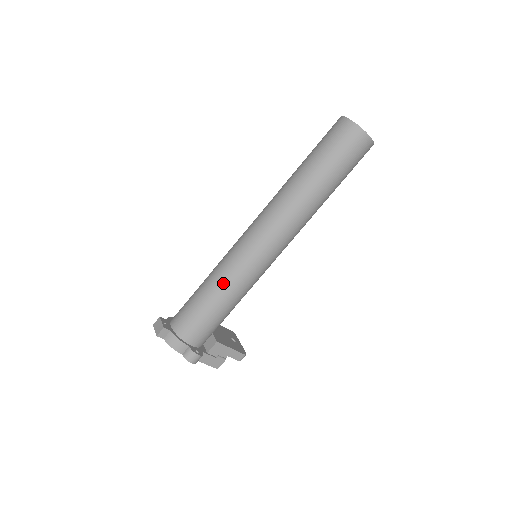
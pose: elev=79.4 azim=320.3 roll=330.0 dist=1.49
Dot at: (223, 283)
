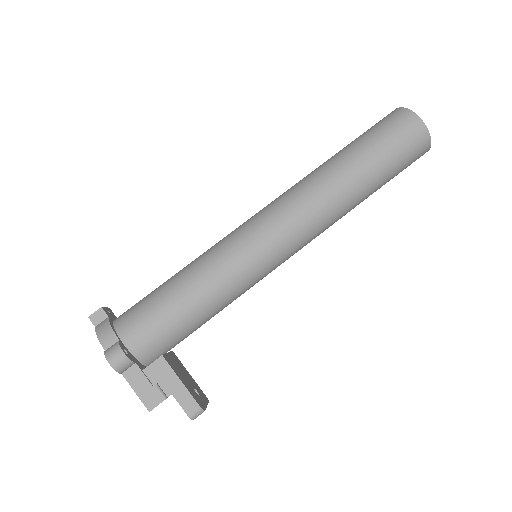
Dot at: (197, 264)
